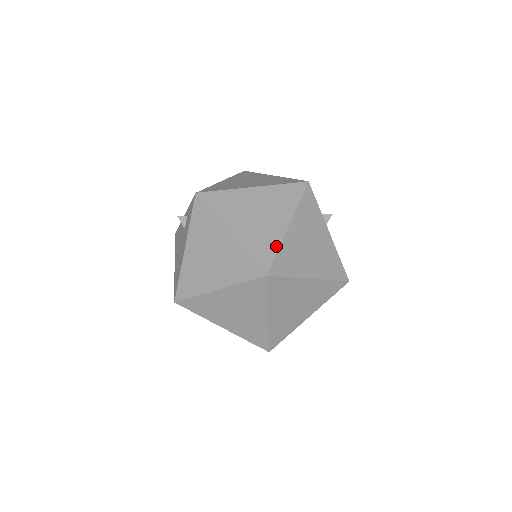
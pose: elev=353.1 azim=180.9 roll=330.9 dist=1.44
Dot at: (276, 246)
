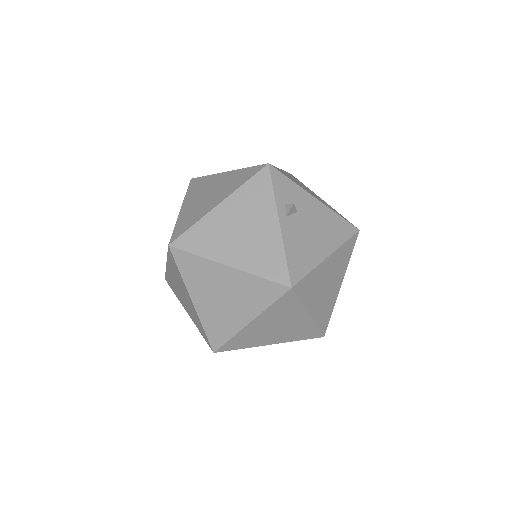
Dot at: (195, 221)
